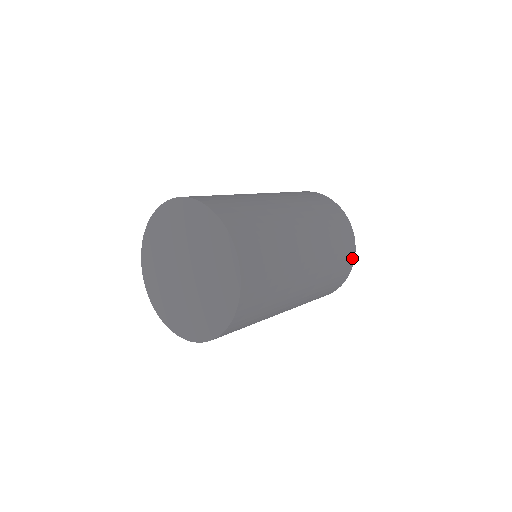
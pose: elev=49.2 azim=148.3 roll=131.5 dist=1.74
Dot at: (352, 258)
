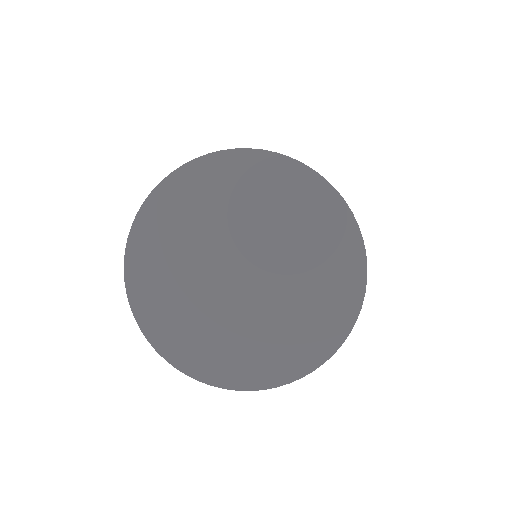
Dot at: occluded
